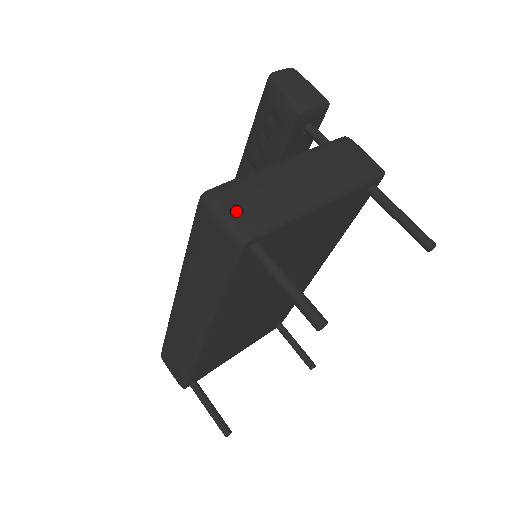
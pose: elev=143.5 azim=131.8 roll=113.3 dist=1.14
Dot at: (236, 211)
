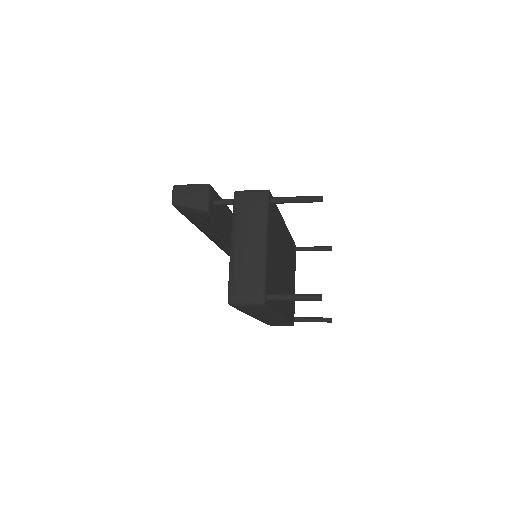
Dot at: (247, 296)
